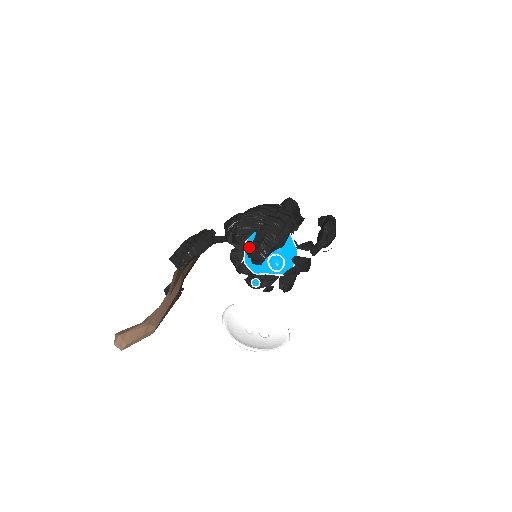
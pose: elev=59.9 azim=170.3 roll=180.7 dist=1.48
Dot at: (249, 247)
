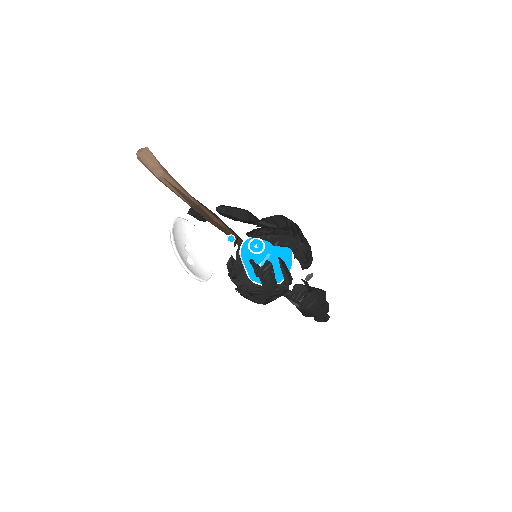
Dot at: occluded
